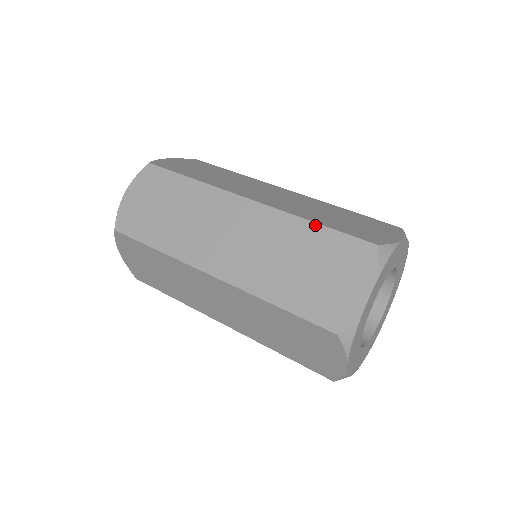
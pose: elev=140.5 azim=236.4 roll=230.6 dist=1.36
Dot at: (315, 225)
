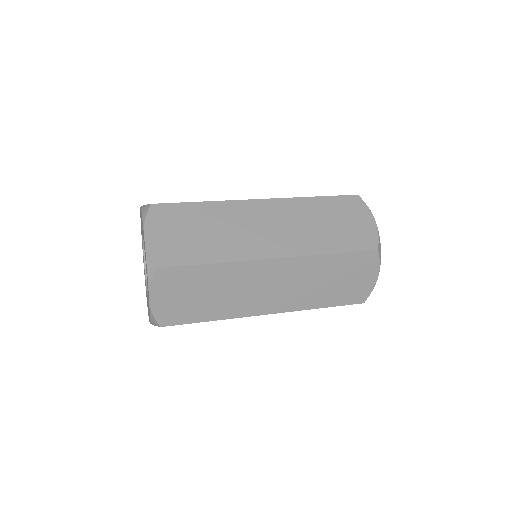
Dot at: occluded
